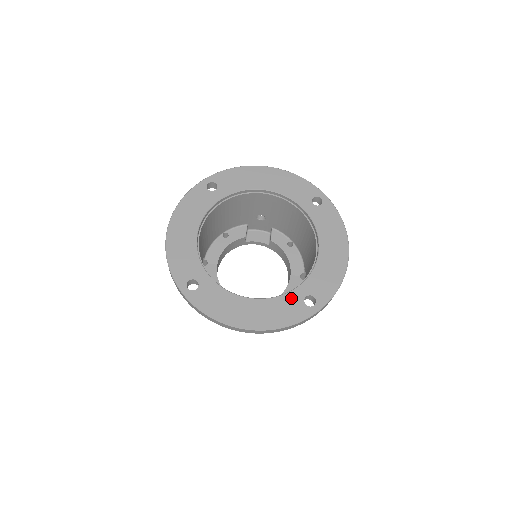
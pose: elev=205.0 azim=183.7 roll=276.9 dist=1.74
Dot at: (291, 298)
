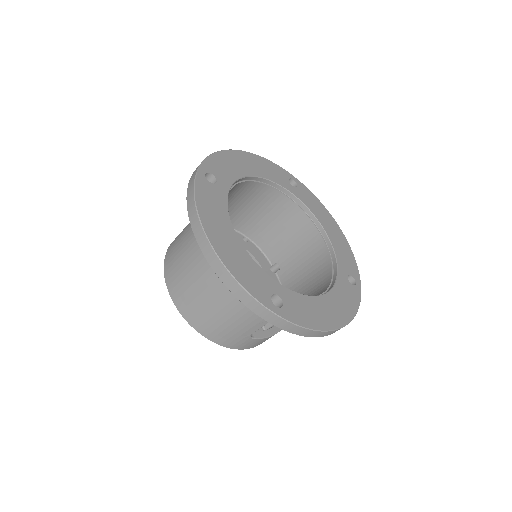
Dot at: (342, 283)
